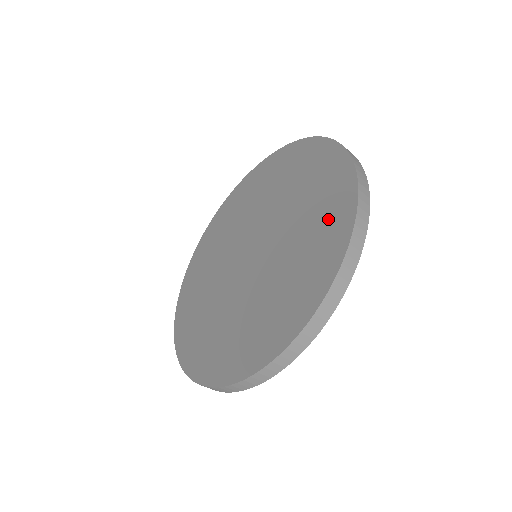
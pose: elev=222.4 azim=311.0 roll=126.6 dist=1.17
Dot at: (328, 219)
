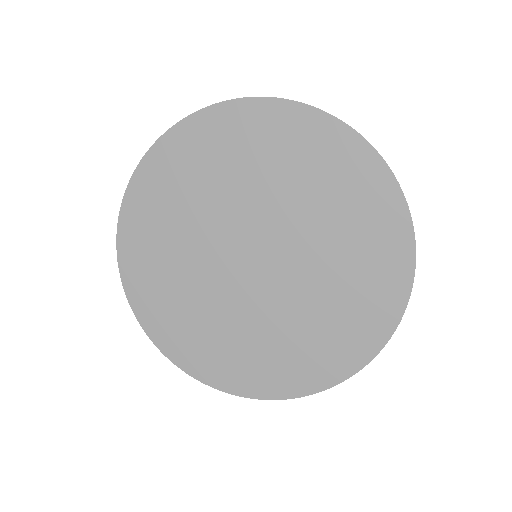
Dot at: (373, 224)
